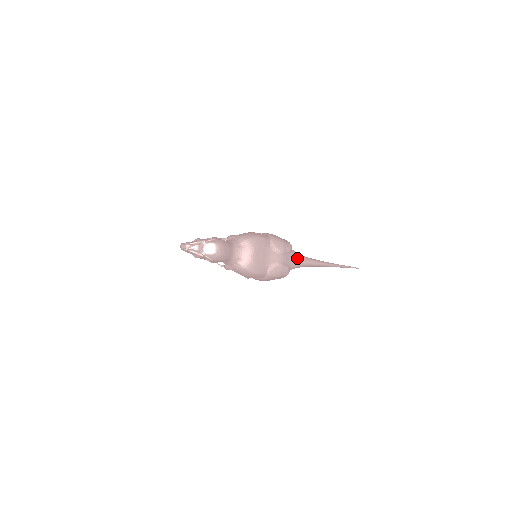
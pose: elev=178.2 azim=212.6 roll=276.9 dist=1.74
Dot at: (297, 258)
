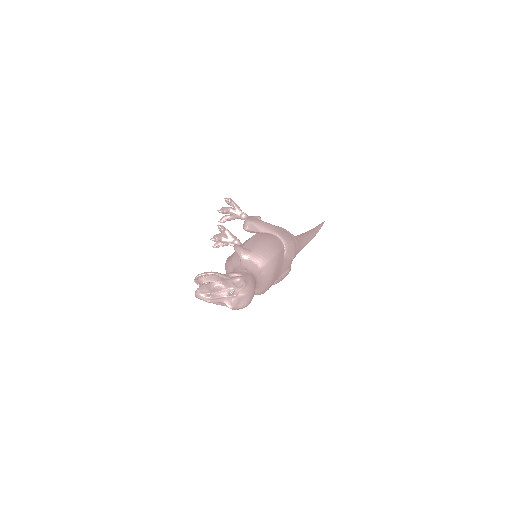
Dot at: occluded
